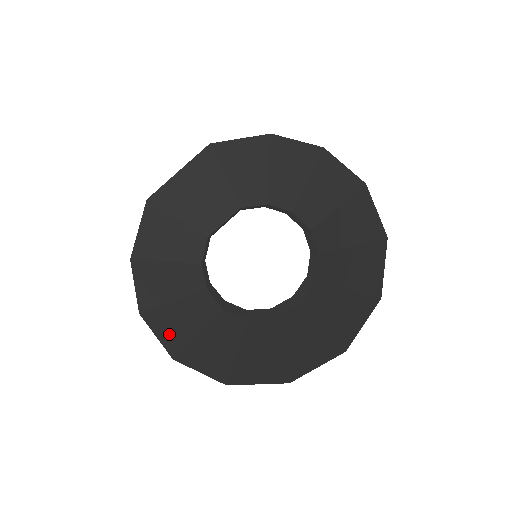
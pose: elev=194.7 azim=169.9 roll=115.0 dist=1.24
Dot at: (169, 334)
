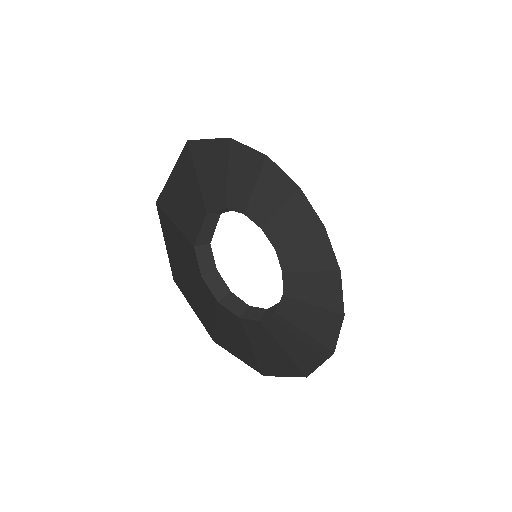
Dot at: (242, 354)
